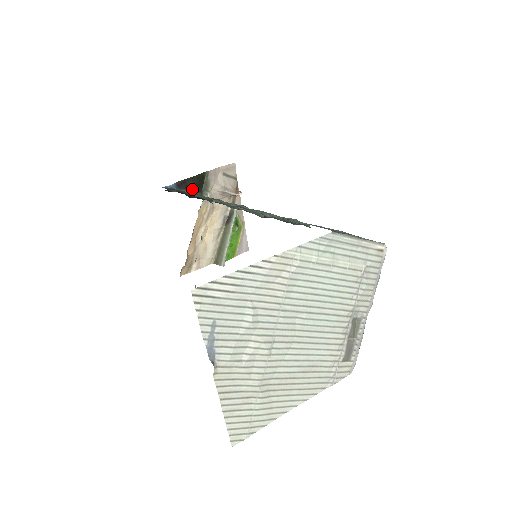
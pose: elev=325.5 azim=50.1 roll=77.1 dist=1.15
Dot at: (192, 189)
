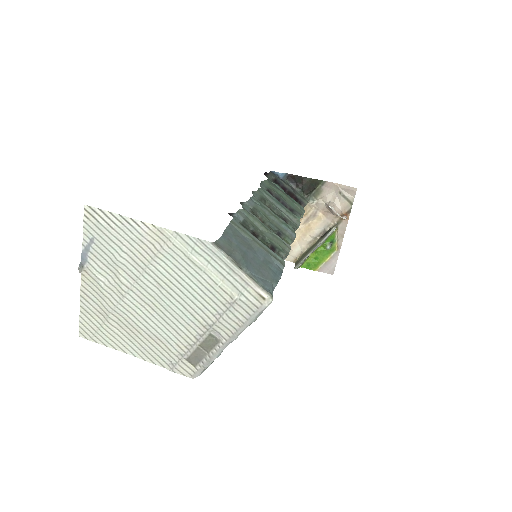
Dot at: (299, 187)
